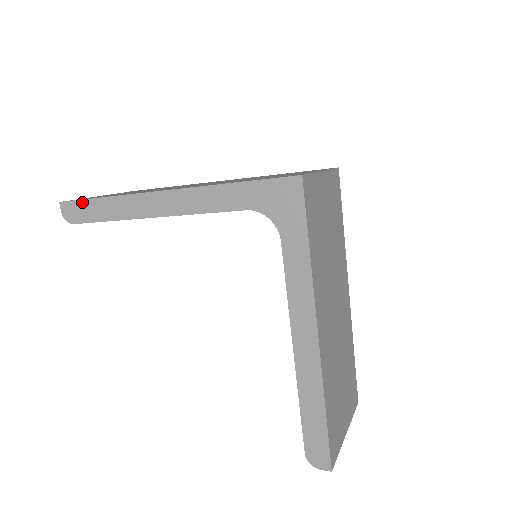
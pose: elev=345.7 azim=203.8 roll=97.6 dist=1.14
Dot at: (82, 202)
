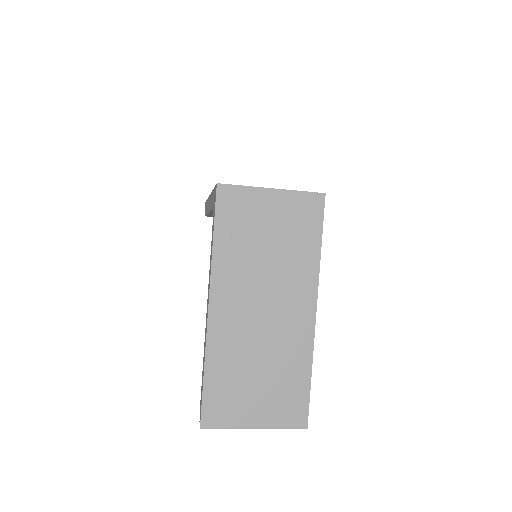
Dot at: occluded
